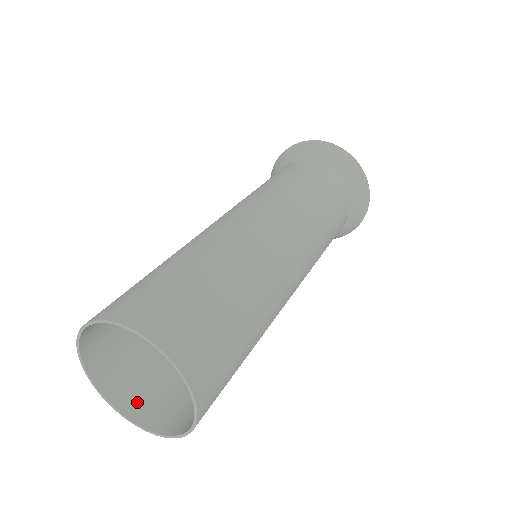
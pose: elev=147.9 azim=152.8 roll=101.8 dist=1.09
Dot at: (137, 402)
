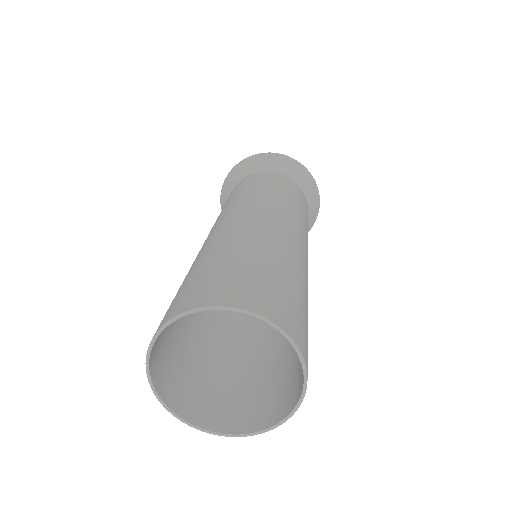
Dot at: (198, 409)
